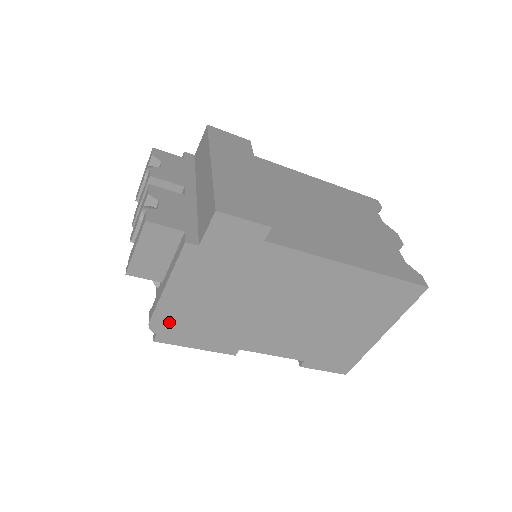
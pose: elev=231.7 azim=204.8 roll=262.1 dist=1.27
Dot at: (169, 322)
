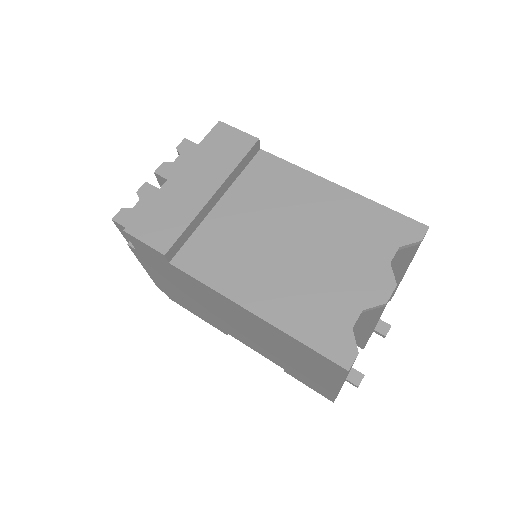
Dot at: (167, 291)
